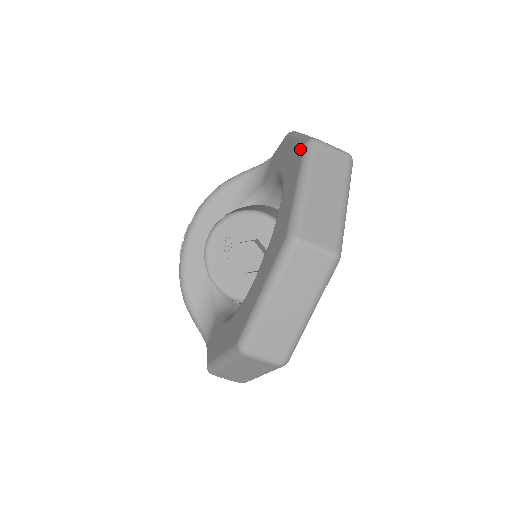
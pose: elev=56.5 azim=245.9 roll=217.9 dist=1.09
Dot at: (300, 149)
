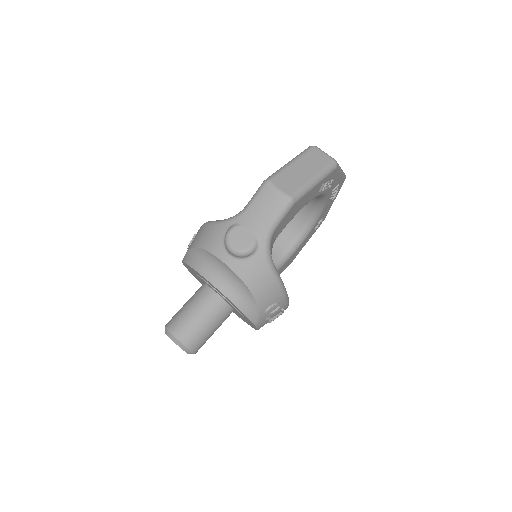
Dot at: occluded
